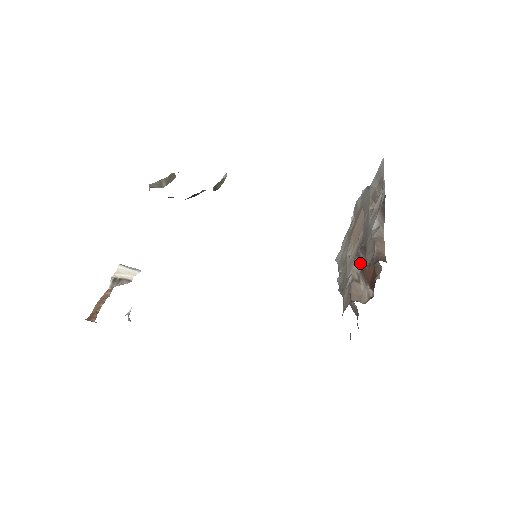
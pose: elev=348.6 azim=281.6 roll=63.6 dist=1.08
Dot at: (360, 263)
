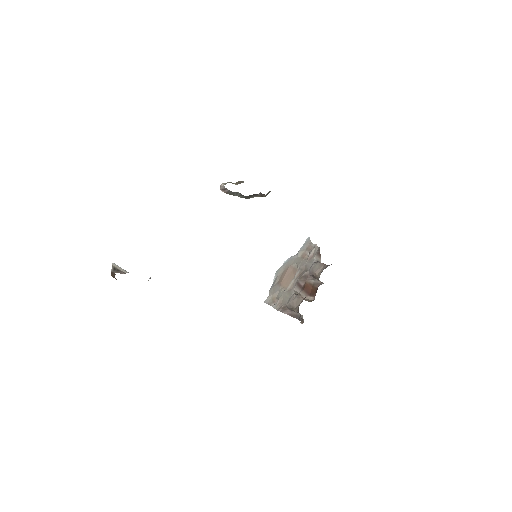
Dot at: (300, 287)
